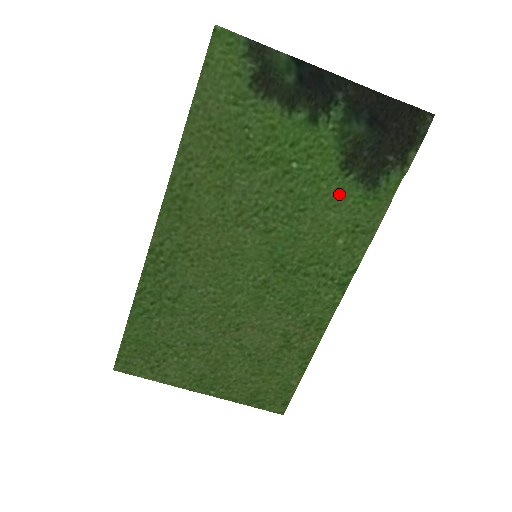
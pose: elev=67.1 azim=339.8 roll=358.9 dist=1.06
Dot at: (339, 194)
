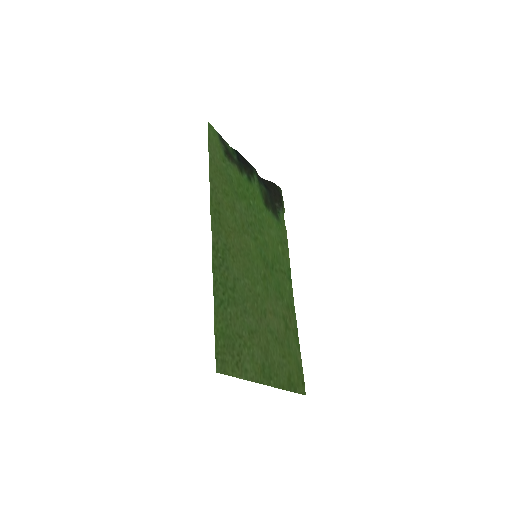
Dot at: (270, 220)
